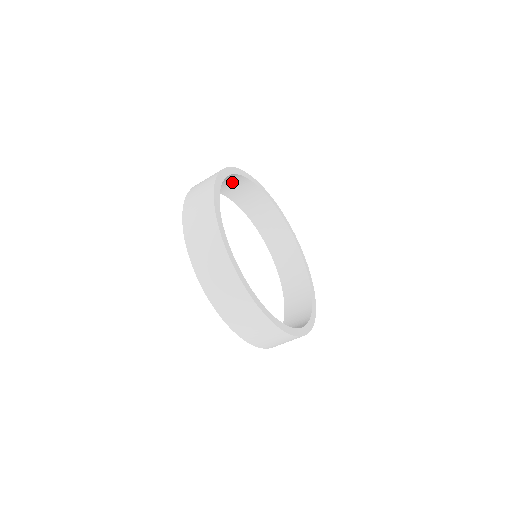
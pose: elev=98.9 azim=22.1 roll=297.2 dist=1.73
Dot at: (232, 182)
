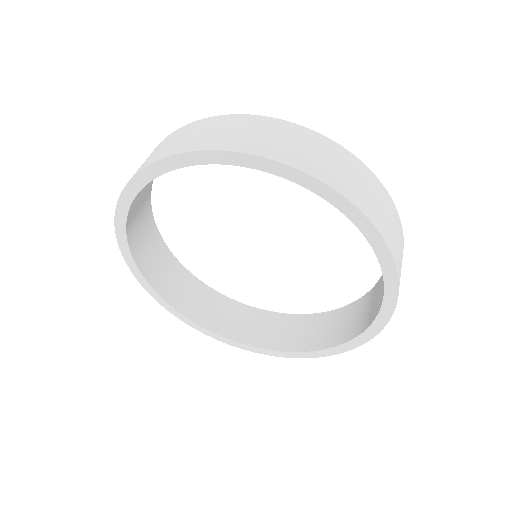
Dot at: (145, 234)
